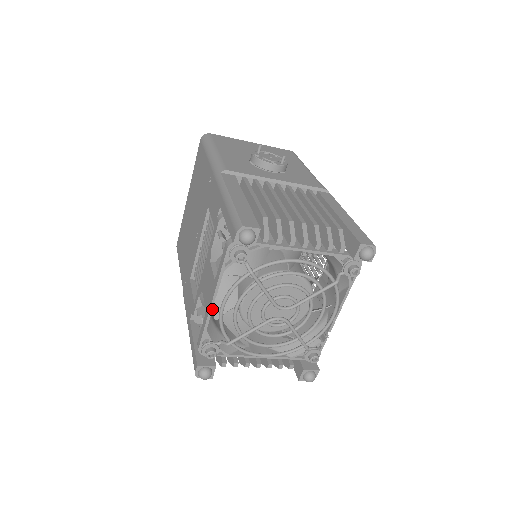
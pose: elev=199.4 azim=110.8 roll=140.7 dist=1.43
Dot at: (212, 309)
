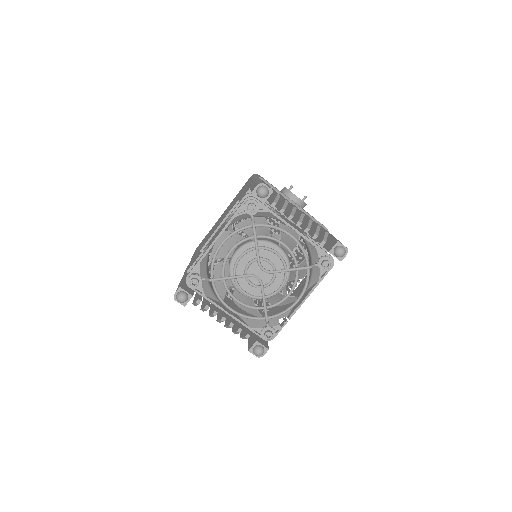
Dot at: occluded
